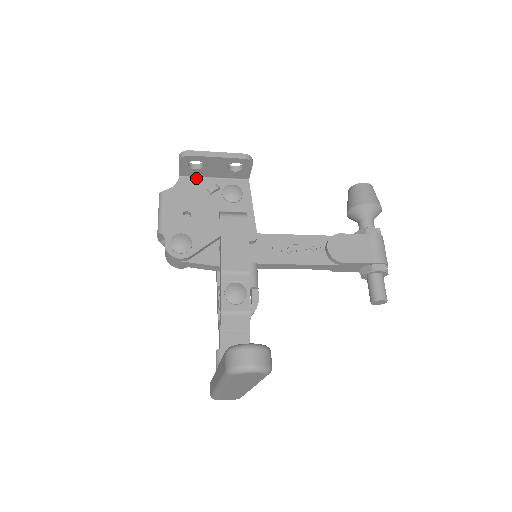
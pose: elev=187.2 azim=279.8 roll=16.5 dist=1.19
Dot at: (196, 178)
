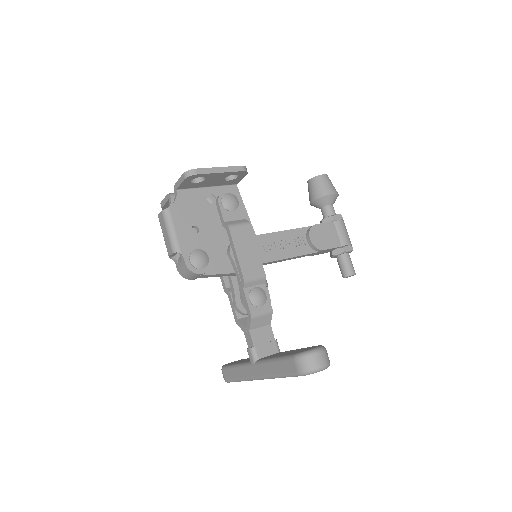
Dot at: (192, 190)
